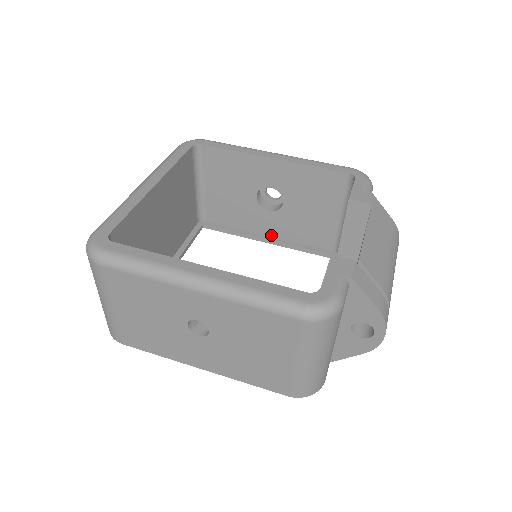
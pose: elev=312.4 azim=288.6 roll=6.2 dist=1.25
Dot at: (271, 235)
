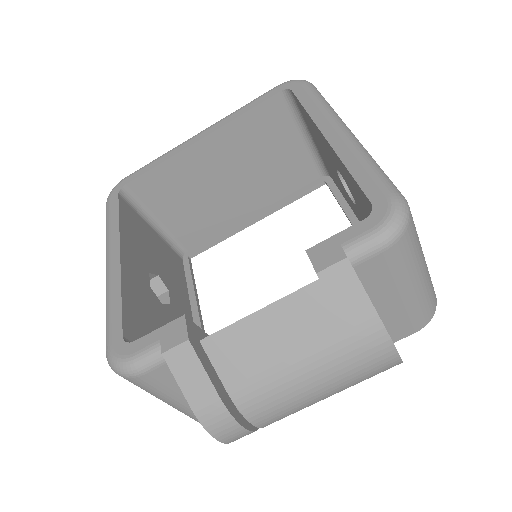
Dot at: occluded
